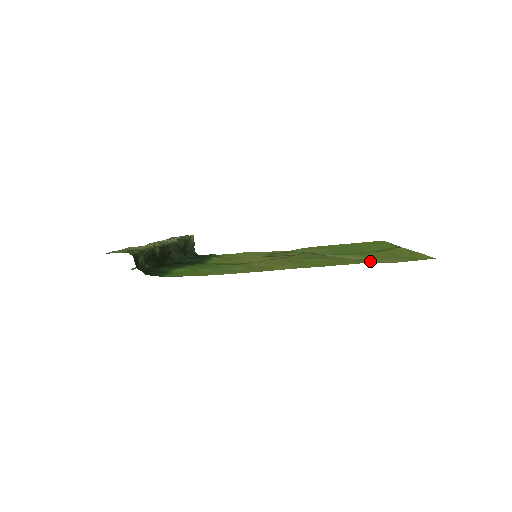
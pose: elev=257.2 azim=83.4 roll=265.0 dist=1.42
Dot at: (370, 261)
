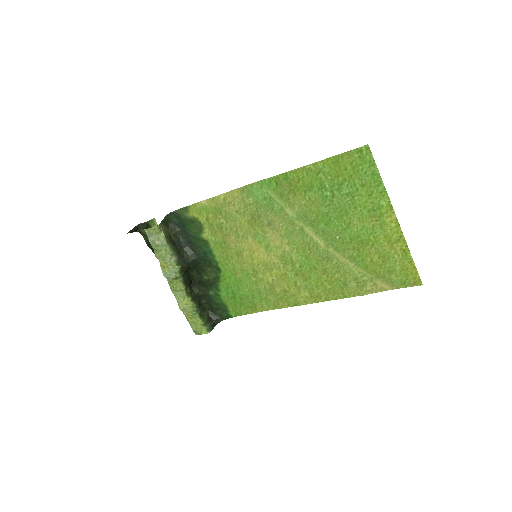
Dot at: (368, 287)
